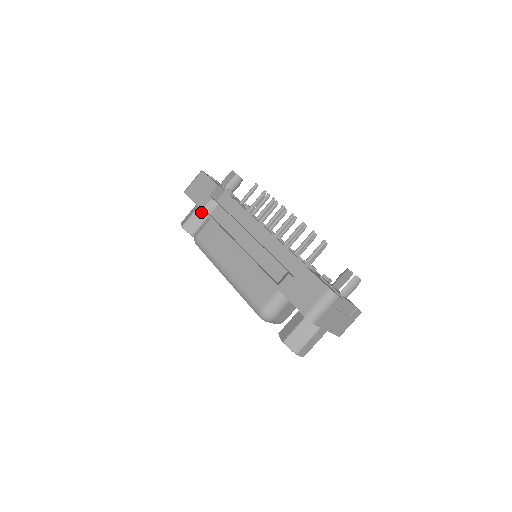
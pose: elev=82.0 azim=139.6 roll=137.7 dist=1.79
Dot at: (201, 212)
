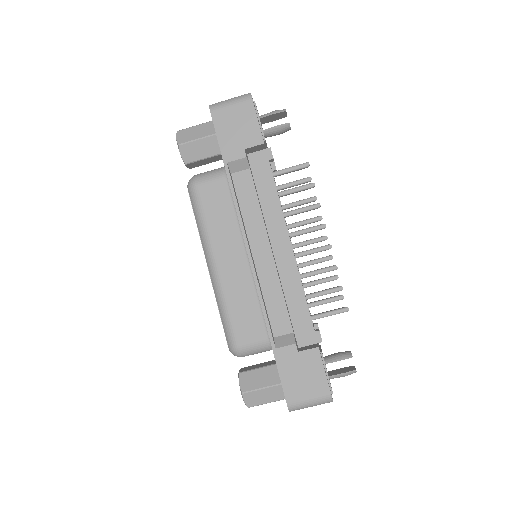
Dot at: (215, 143)
